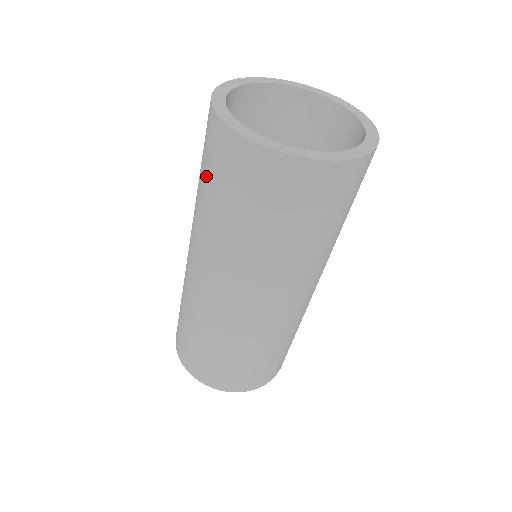
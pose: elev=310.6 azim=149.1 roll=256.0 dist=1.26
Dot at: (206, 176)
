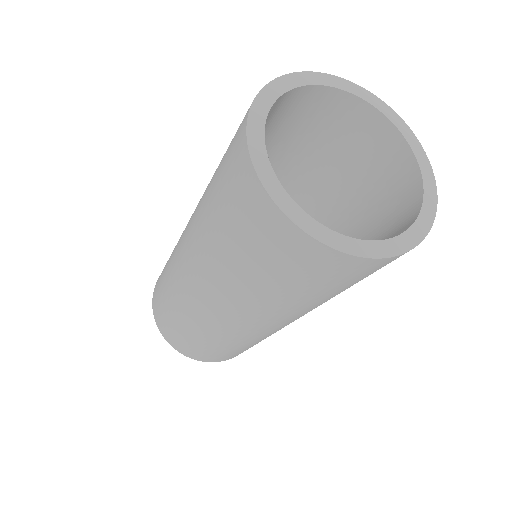
Dot at: (221, 161)
